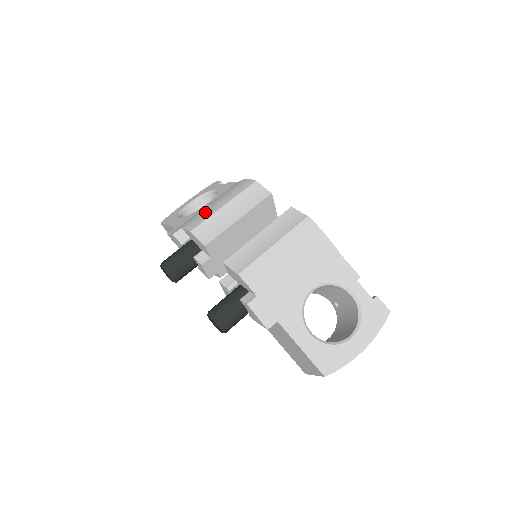
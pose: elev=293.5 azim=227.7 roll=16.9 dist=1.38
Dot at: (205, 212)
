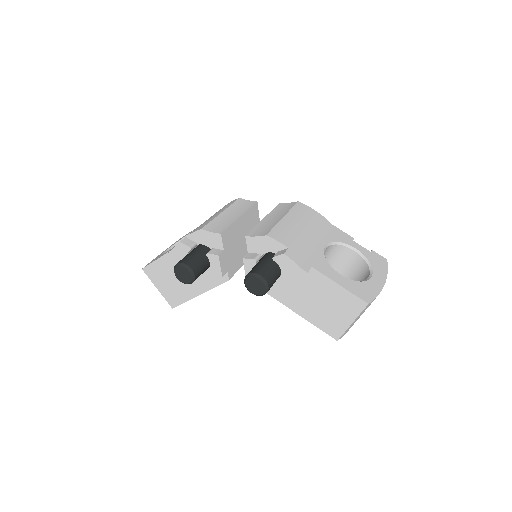
Dot at: (204, 222)
